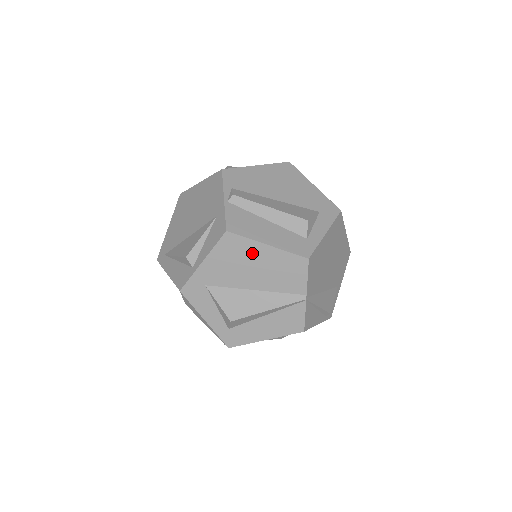
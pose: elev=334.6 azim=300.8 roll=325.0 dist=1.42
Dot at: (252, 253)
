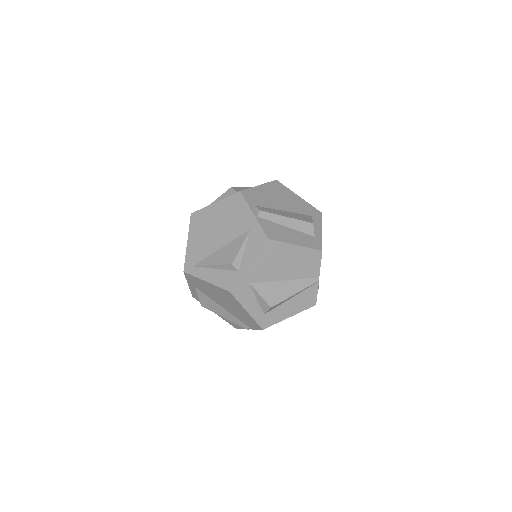
Dot at: (285, 253)
